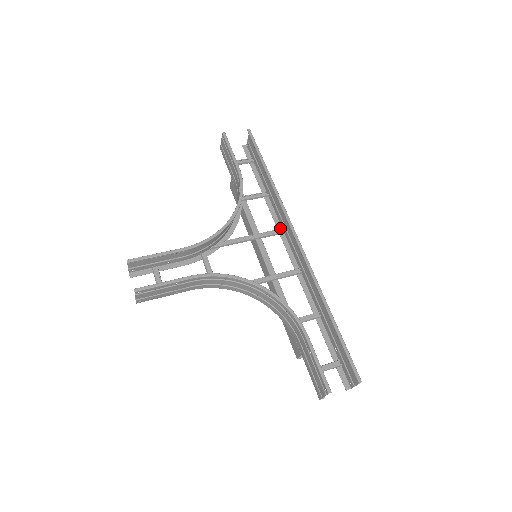
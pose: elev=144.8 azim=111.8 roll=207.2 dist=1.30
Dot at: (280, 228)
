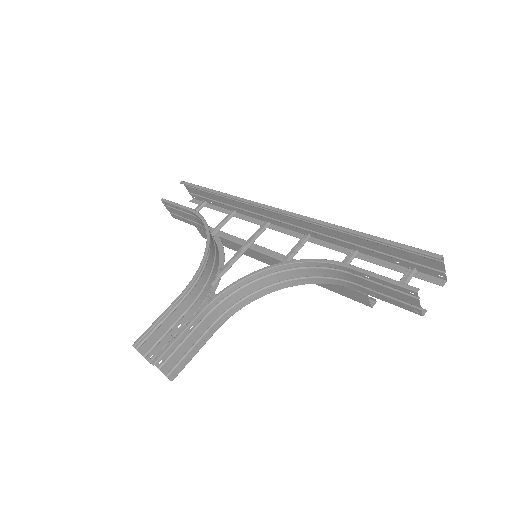
Dot at: (264, 223)
